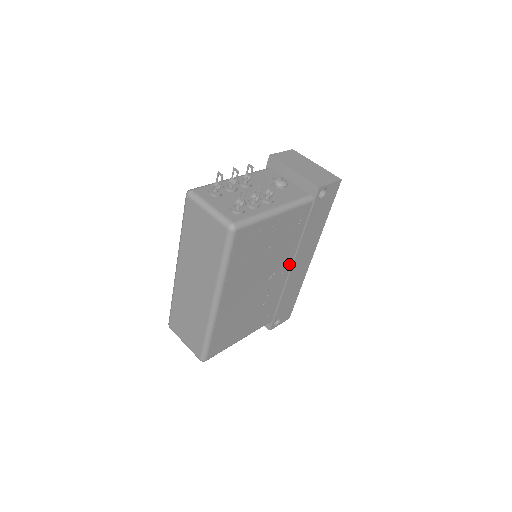
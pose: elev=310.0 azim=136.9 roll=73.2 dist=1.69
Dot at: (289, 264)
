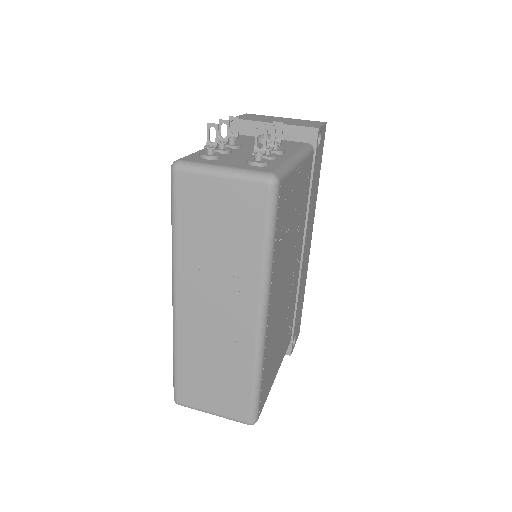
Dot at: (300, 250)
